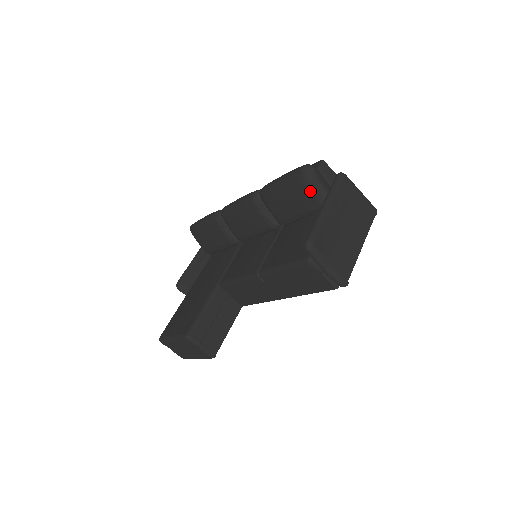
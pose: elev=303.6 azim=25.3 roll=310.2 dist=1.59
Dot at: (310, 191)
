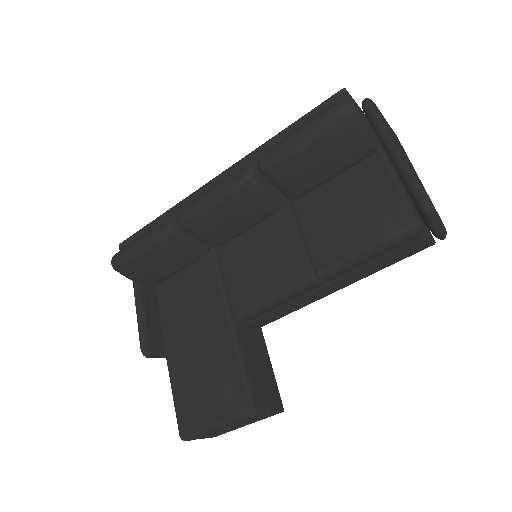
Dot at: (359, 136)
